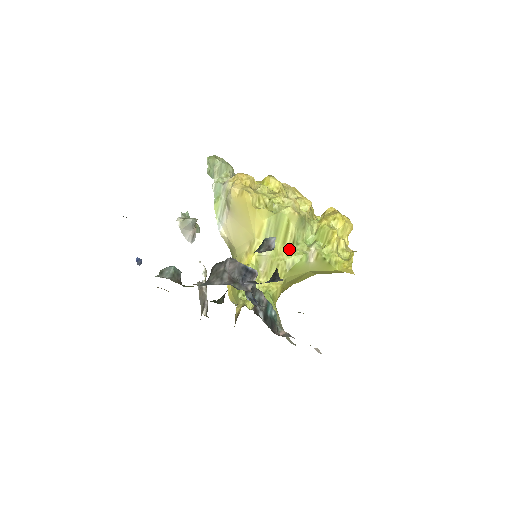
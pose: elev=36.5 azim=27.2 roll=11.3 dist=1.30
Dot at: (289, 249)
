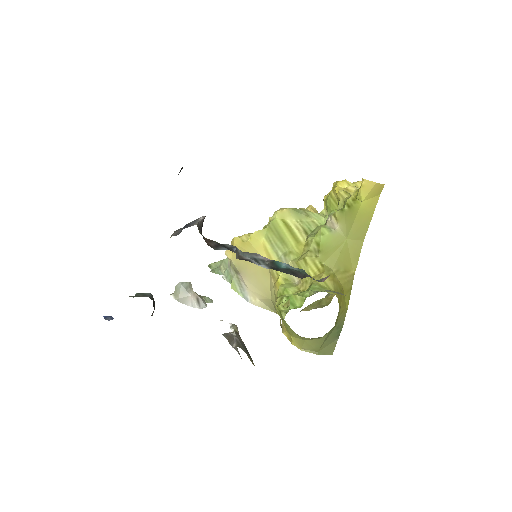
Dot at: (306, 240)
